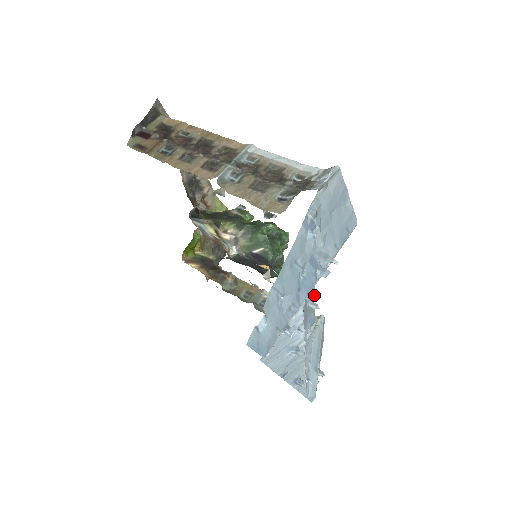
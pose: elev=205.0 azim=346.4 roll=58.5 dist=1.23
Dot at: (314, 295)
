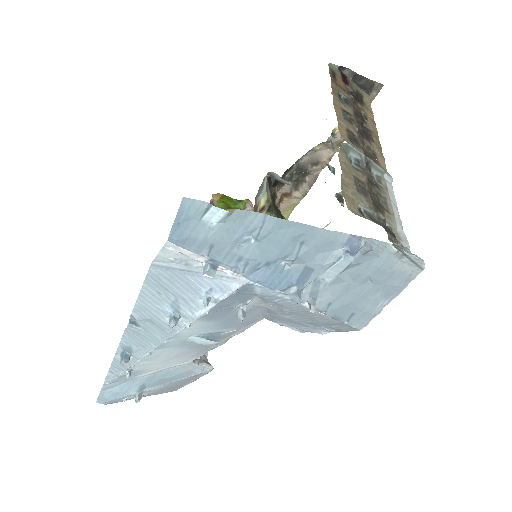
Dot at: (243, 330)
